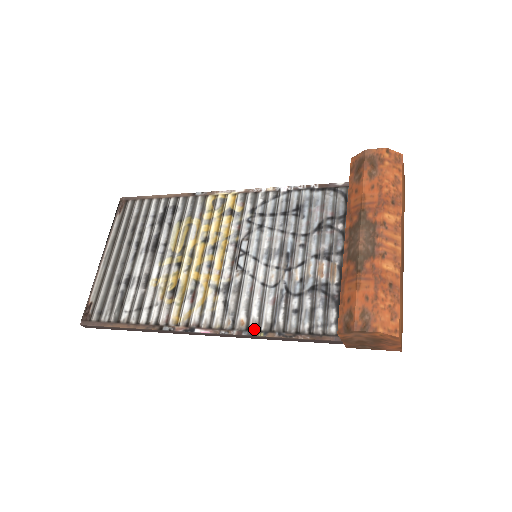
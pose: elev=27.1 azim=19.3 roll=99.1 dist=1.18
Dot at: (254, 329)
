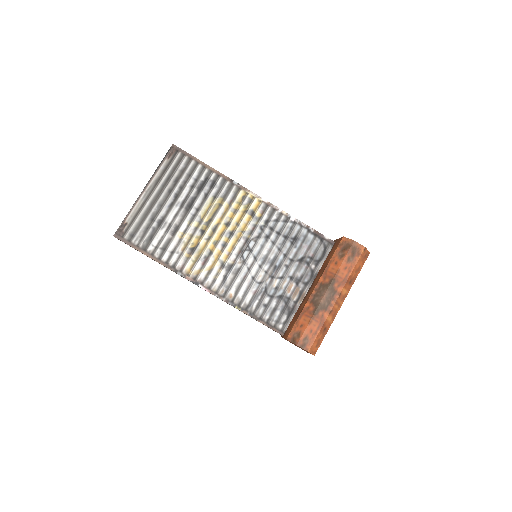
Dot at: (237, 304)
